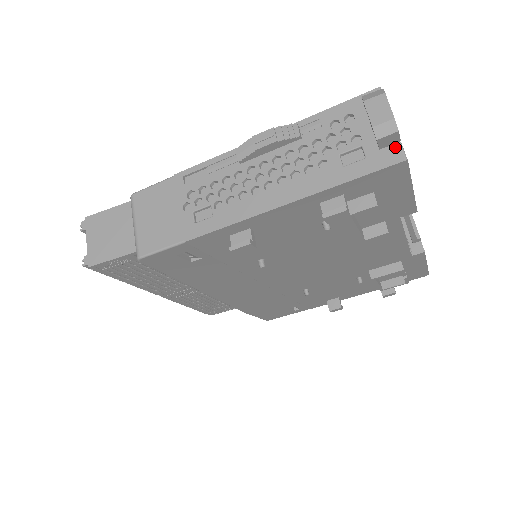
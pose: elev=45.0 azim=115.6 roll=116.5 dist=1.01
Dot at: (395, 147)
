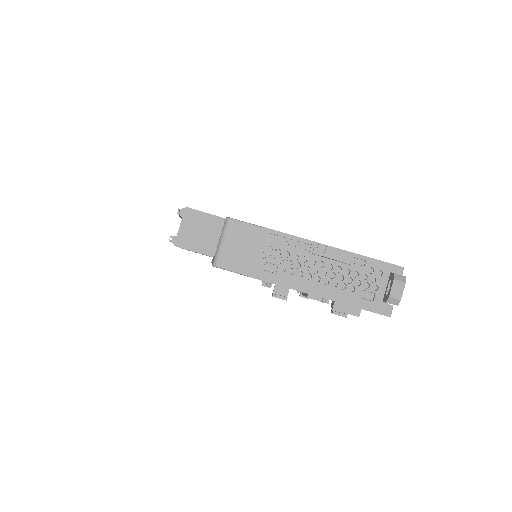
Dot at: (390, 307)
